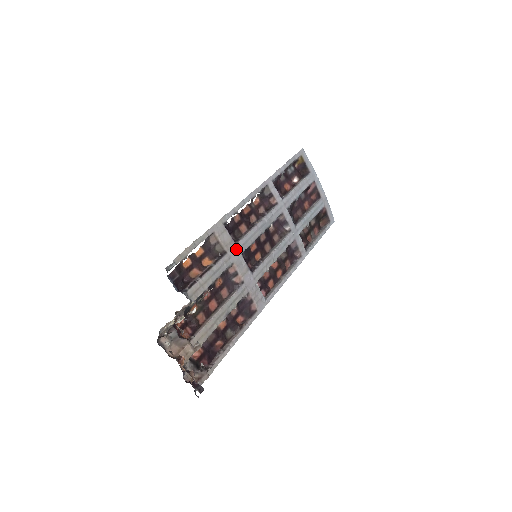
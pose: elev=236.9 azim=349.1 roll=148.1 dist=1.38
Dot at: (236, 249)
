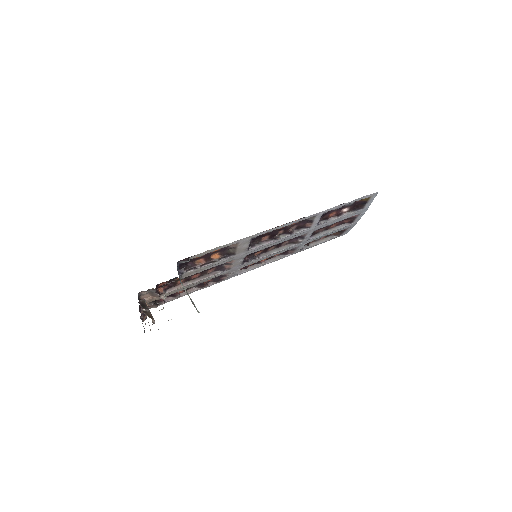
Dot at: (245, 253)
